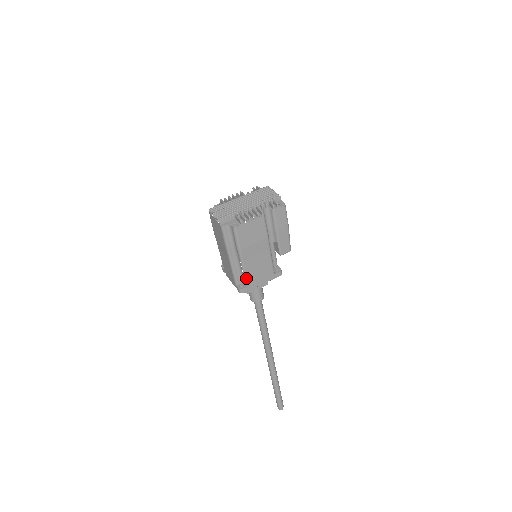
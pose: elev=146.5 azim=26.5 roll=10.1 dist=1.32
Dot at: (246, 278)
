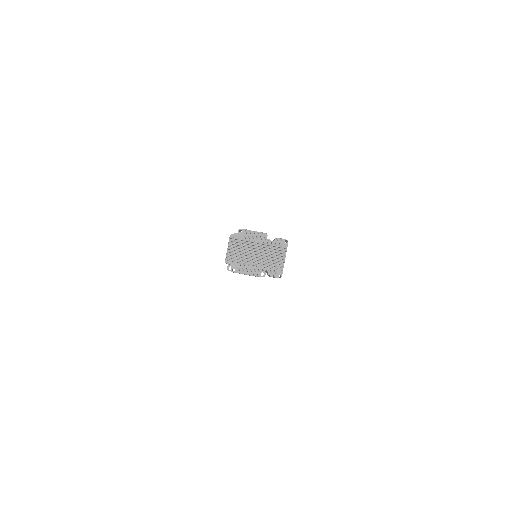
Dot at: occluded
